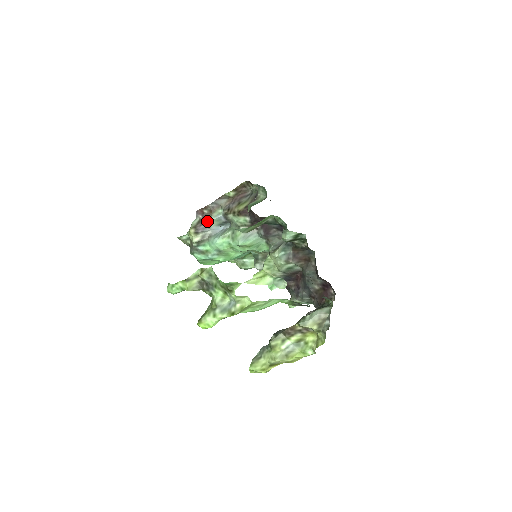
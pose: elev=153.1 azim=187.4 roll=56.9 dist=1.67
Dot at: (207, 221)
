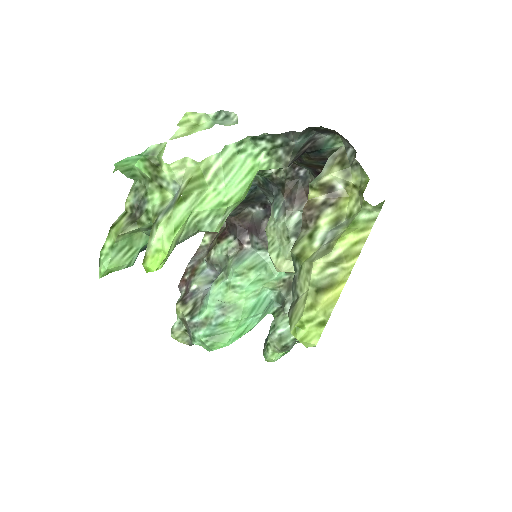
Dot at: (192, 284)
